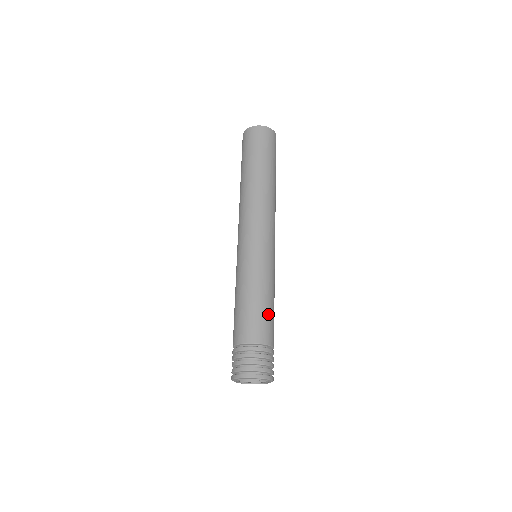
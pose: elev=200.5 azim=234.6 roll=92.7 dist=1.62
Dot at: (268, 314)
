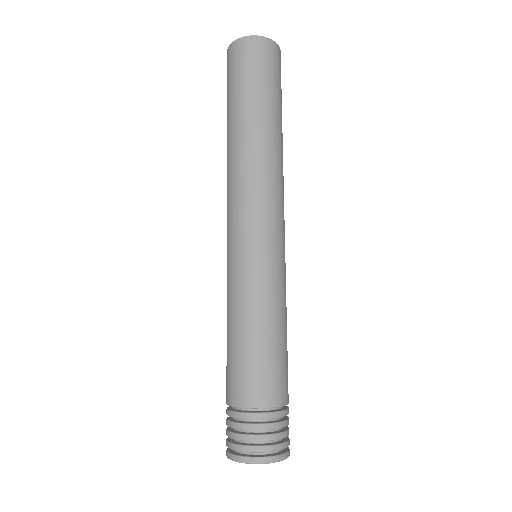
Dot at: (286, 356)
